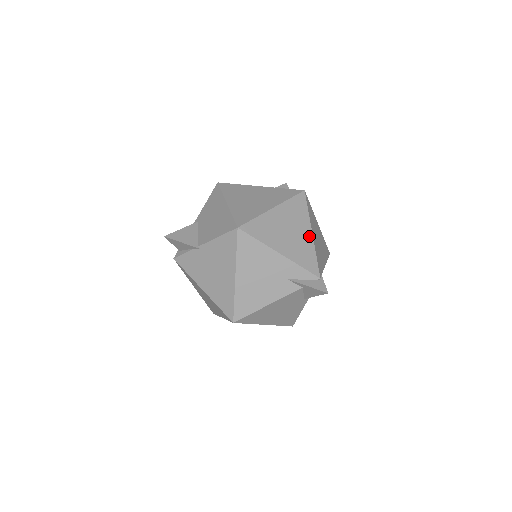
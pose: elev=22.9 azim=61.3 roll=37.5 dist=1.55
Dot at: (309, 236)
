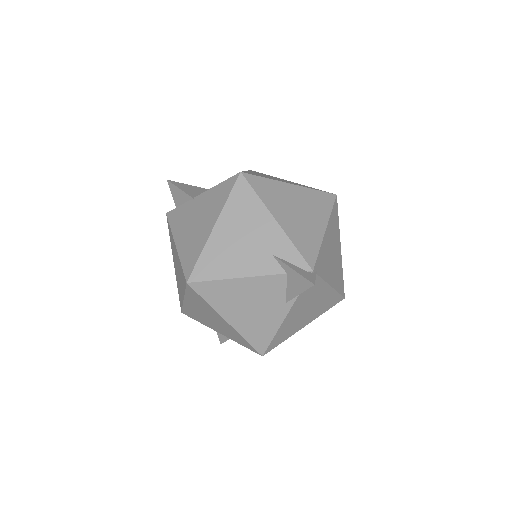
Dot at: (320, 229)
